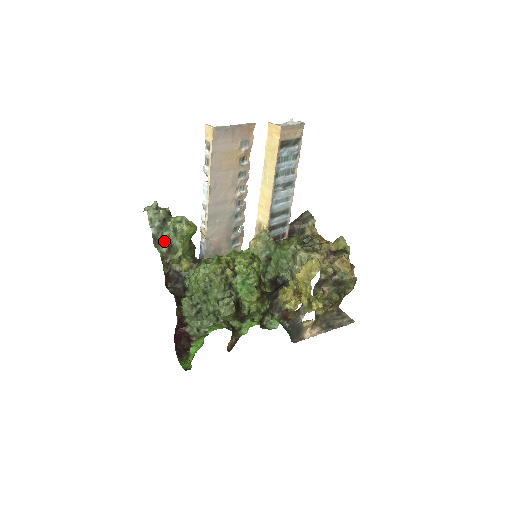
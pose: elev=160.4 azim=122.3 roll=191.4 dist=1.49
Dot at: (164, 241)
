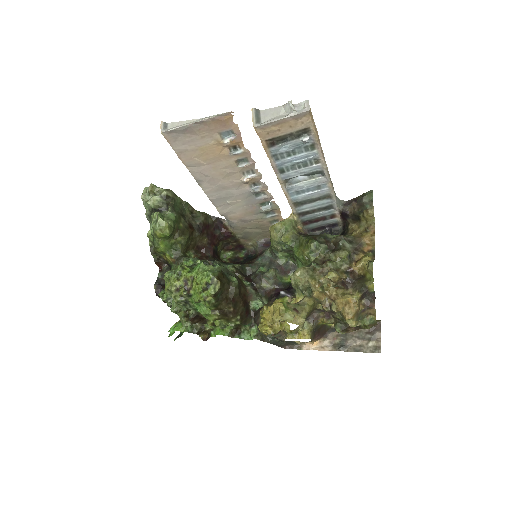
Dot at: (149, 233)
